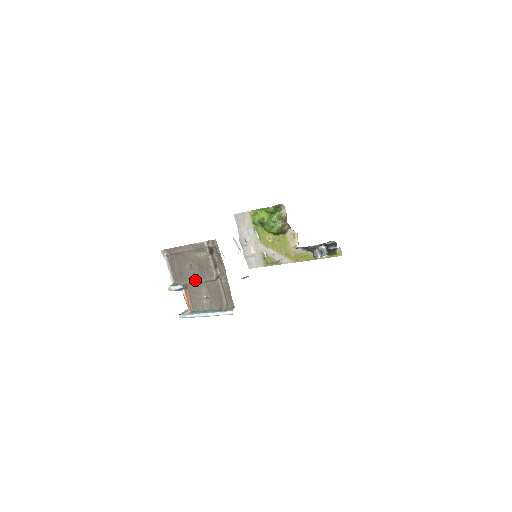
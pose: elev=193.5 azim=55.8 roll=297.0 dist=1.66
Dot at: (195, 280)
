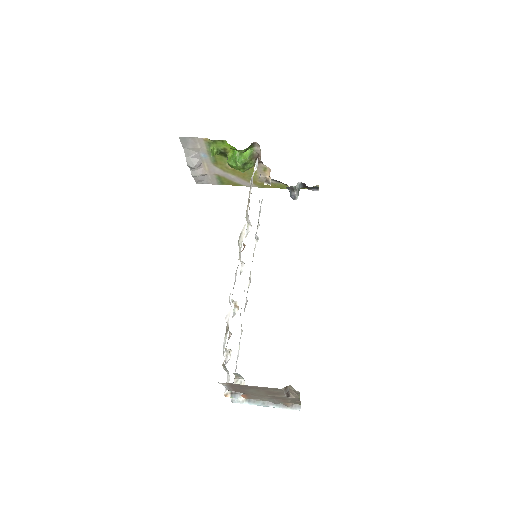
Dot at: occluded
